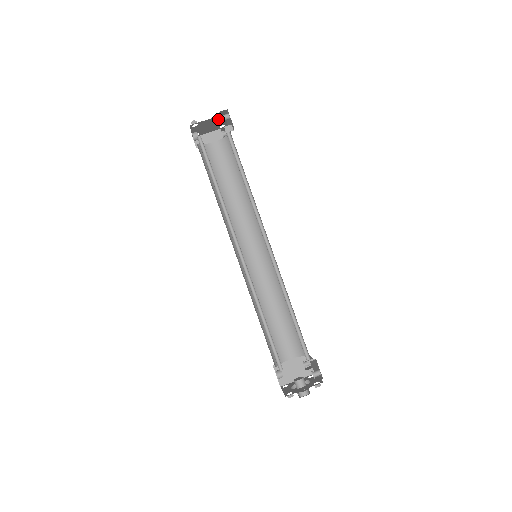
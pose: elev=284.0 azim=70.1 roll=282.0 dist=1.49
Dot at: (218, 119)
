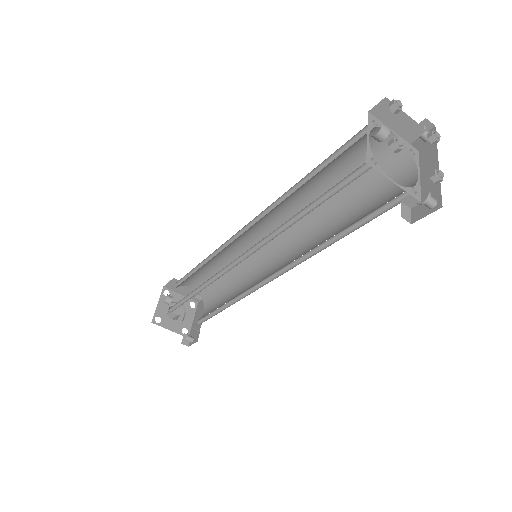
Dot at: occluded
